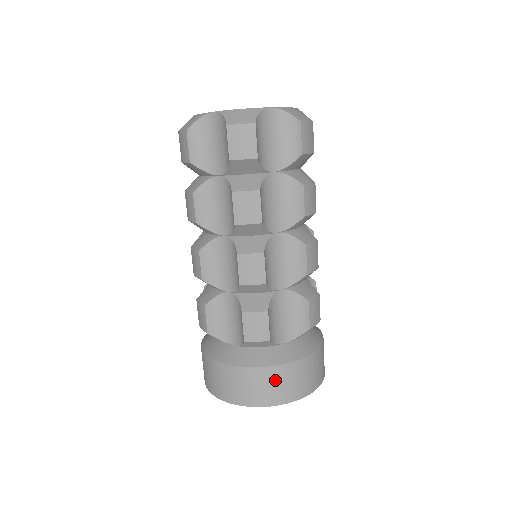
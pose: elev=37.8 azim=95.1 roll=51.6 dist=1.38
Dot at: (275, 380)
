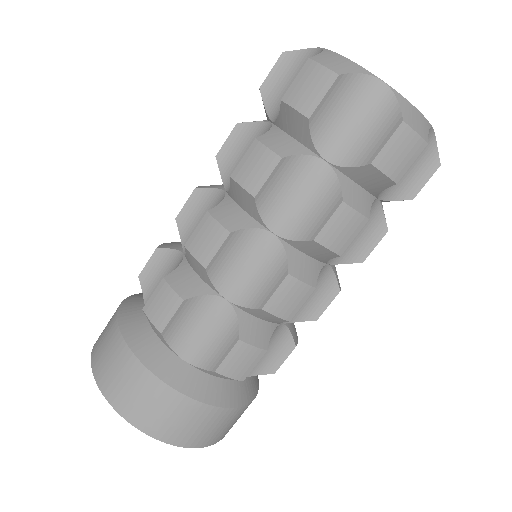
Dot at: (214, 422)
